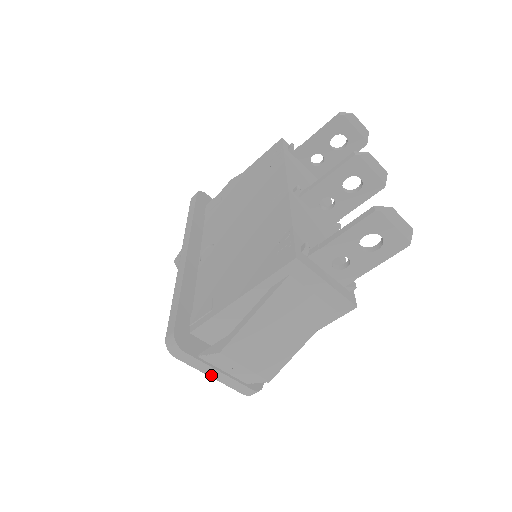
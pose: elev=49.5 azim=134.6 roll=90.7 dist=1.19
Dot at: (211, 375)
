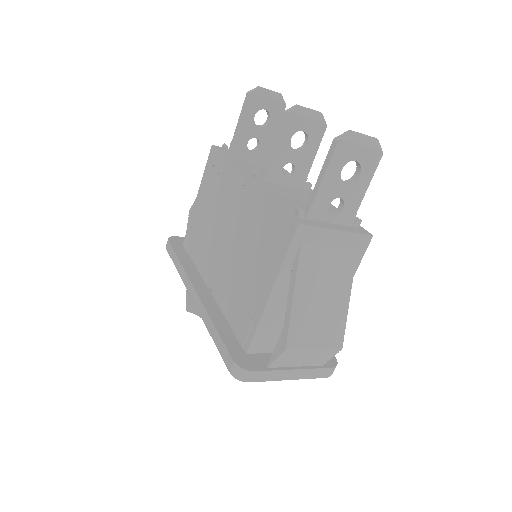
Dot at: (288, 378)
